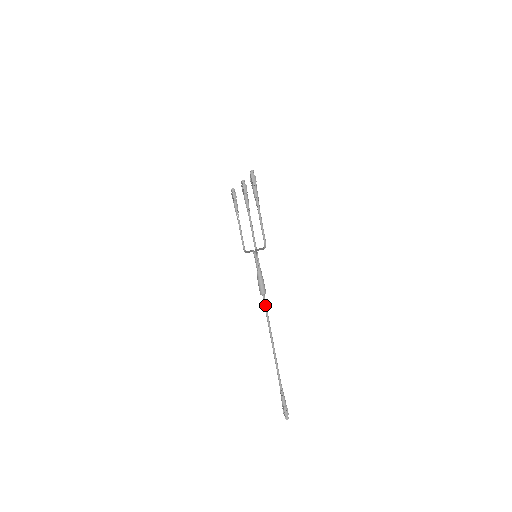
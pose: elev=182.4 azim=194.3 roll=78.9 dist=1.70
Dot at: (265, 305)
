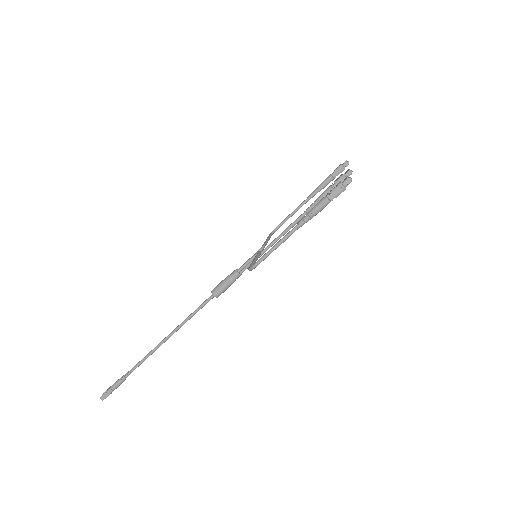
Dot at: (203, 304)
